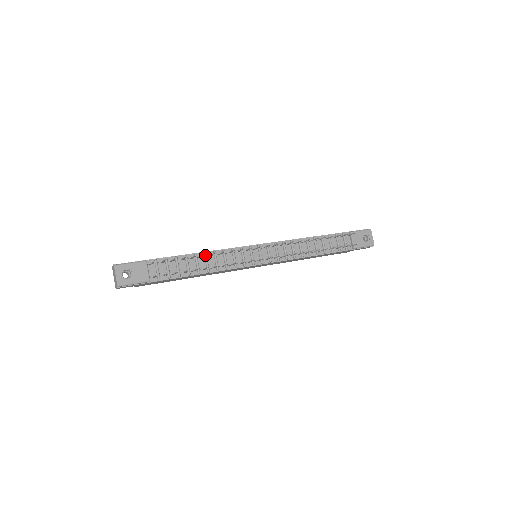
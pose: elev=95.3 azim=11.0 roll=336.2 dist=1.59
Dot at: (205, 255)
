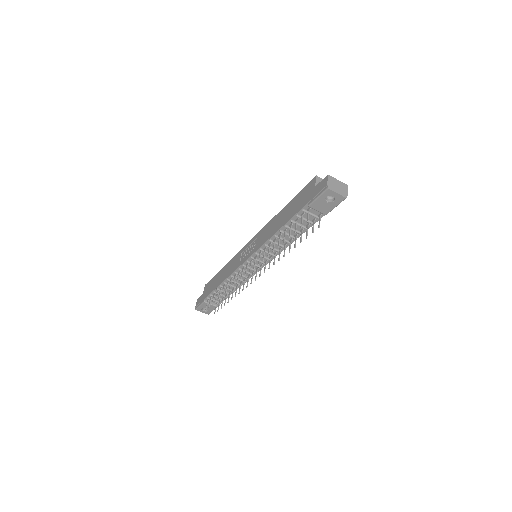
Dot at: (225, 284)
